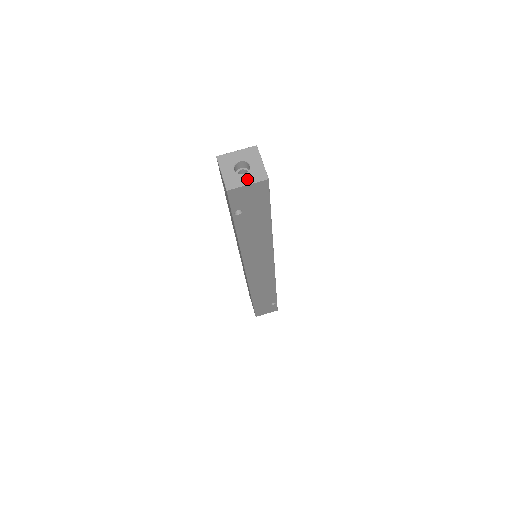
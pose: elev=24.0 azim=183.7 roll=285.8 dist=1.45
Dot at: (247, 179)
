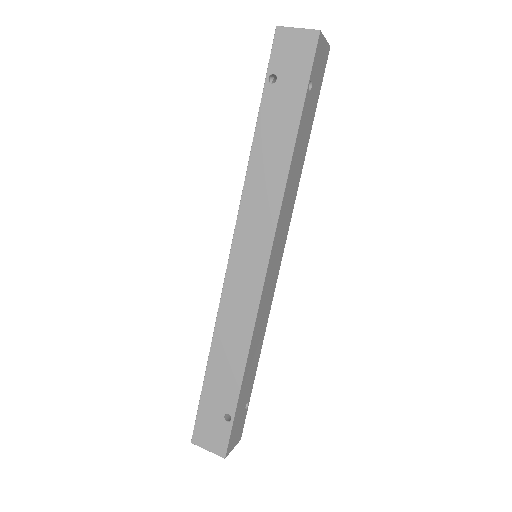
Dot at: occluded
